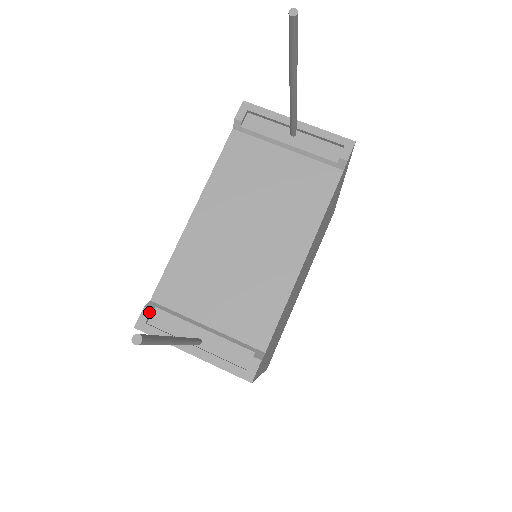
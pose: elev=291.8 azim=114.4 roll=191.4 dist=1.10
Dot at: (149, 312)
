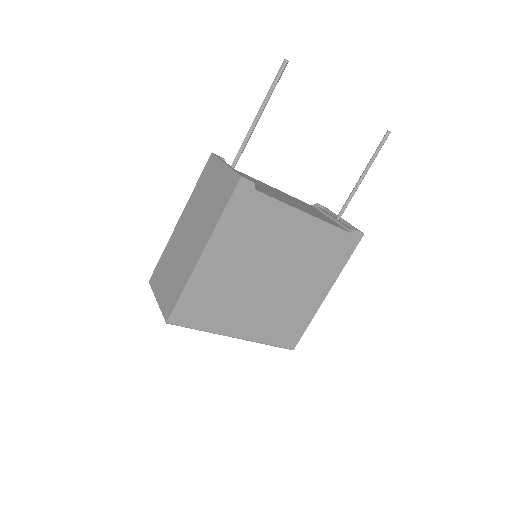
Dot at: (223, 158)
